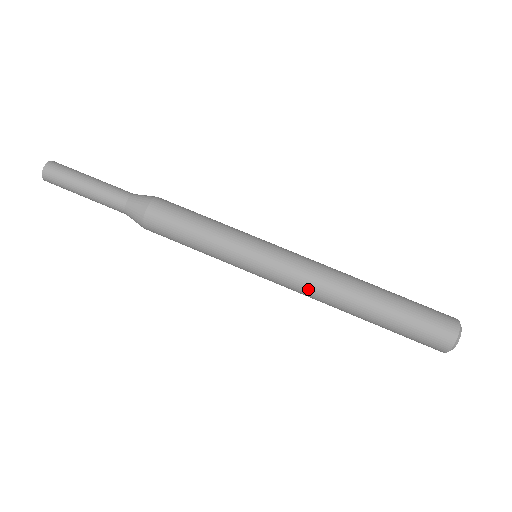
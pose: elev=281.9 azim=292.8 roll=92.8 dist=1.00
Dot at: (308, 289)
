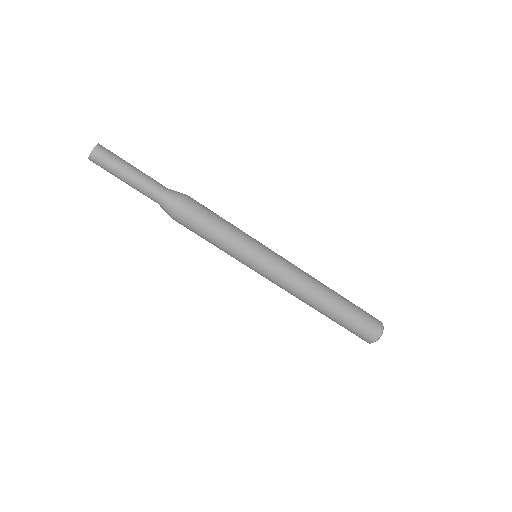
Dot at: (288, 291)
